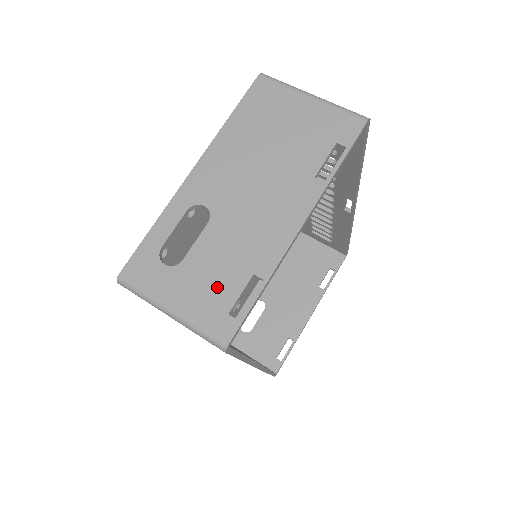
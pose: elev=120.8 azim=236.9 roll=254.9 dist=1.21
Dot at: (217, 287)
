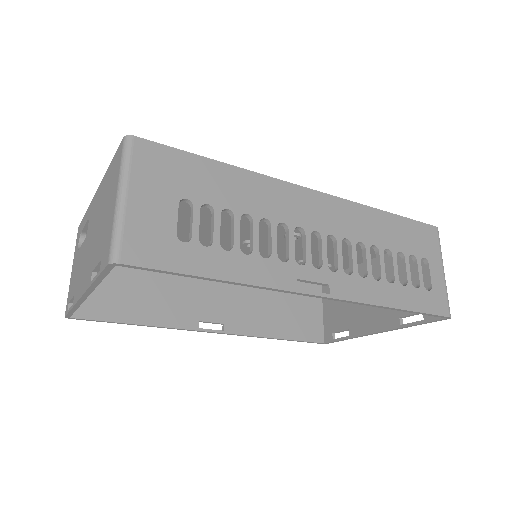
Dot at: (73, 283)
